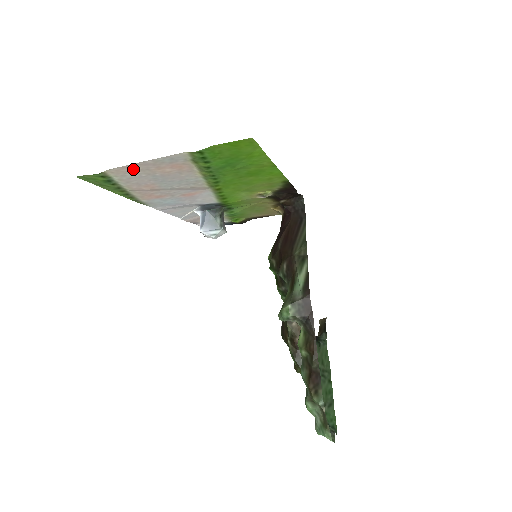
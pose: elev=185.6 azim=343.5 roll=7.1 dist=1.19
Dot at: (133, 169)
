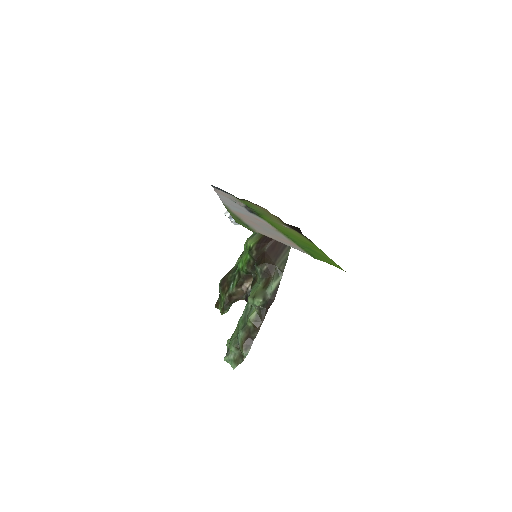
Dot at: (270, 236)
